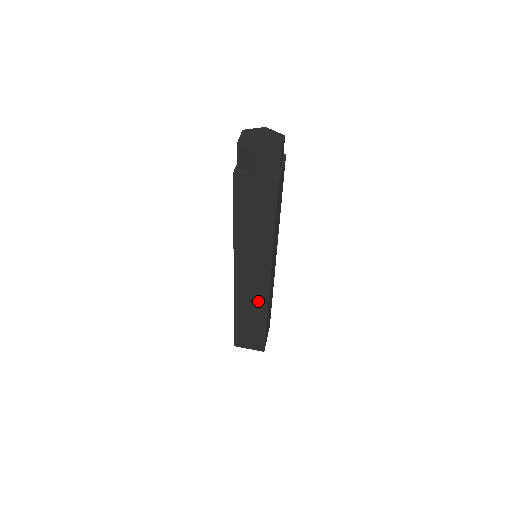
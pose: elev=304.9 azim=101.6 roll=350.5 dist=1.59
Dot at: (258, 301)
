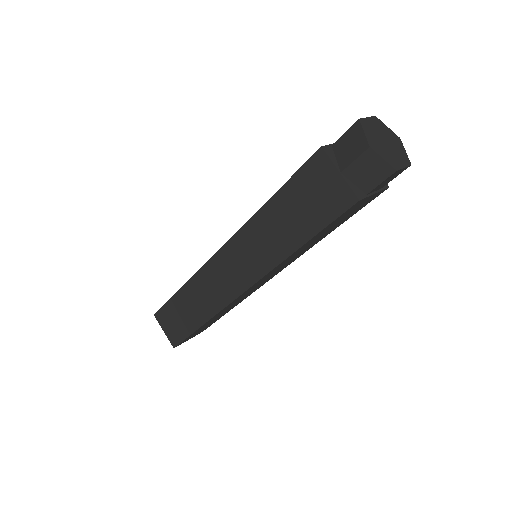
Dot at: (214, 299)
